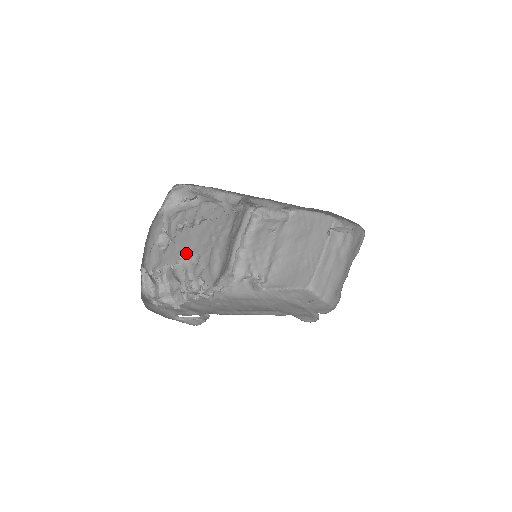
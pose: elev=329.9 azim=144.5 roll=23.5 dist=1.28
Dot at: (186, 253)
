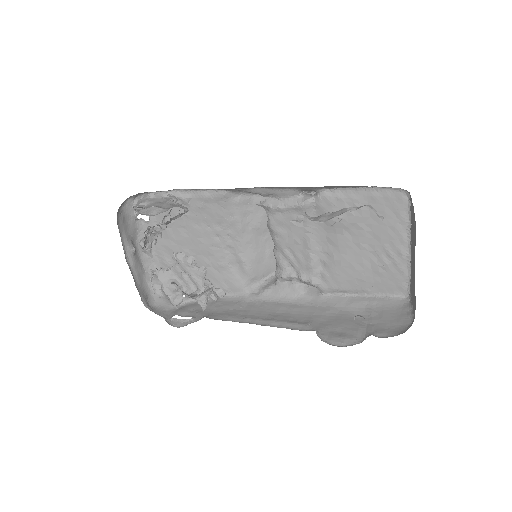
Dot at: (176, 256)
